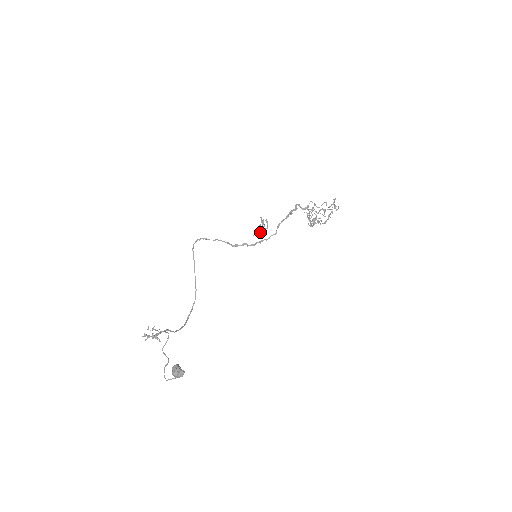
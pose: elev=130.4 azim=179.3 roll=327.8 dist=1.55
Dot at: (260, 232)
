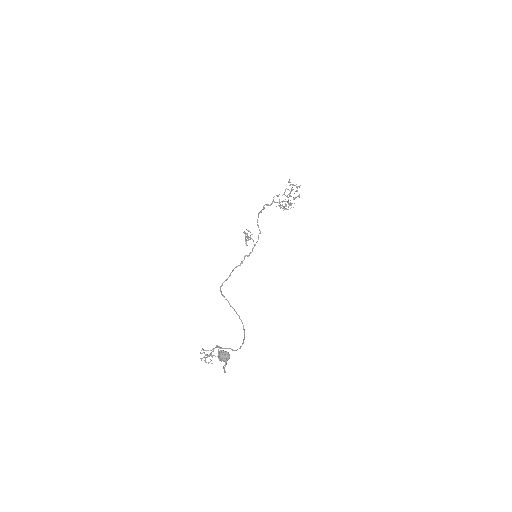
Dot at: (248, 240)
